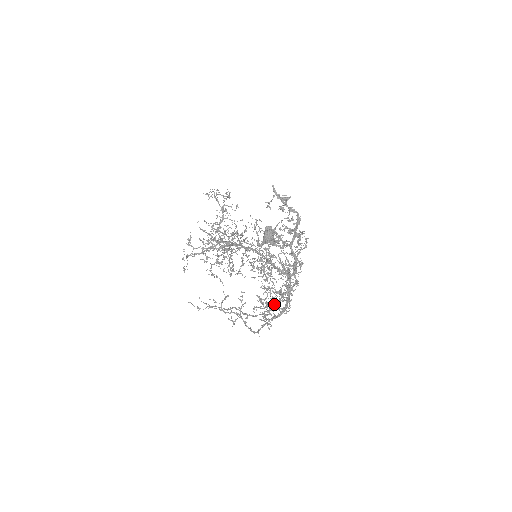
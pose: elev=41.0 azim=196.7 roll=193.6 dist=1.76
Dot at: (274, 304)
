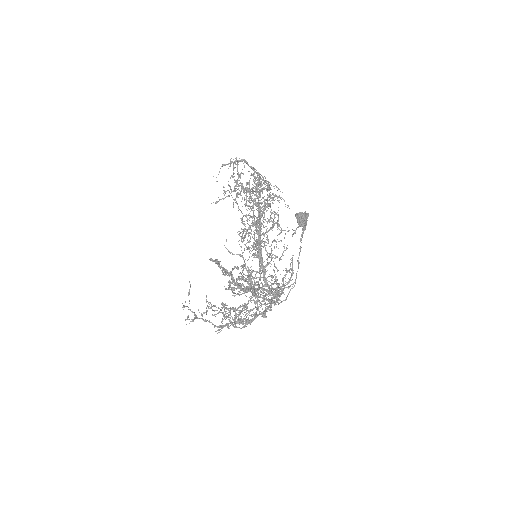
Dot at: occluded
